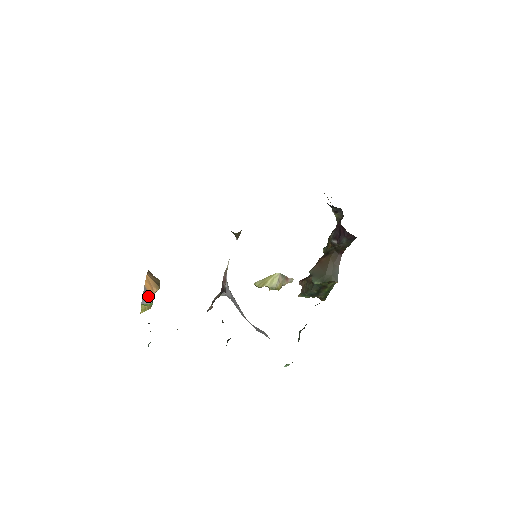
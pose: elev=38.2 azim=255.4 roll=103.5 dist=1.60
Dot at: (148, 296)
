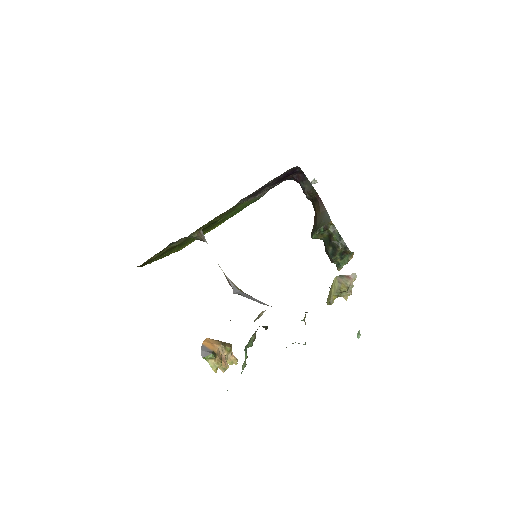
Dot at: (208, 350)
